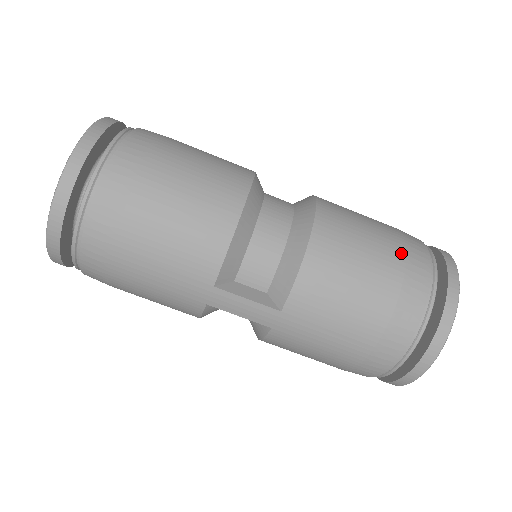
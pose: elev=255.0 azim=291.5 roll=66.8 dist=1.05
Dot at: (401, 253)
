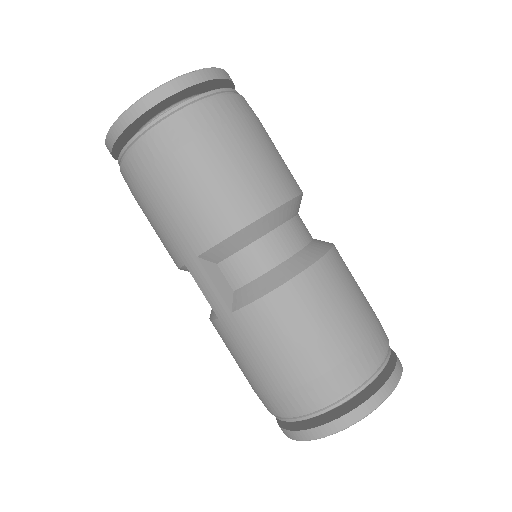
Dot at: (357, 343)
